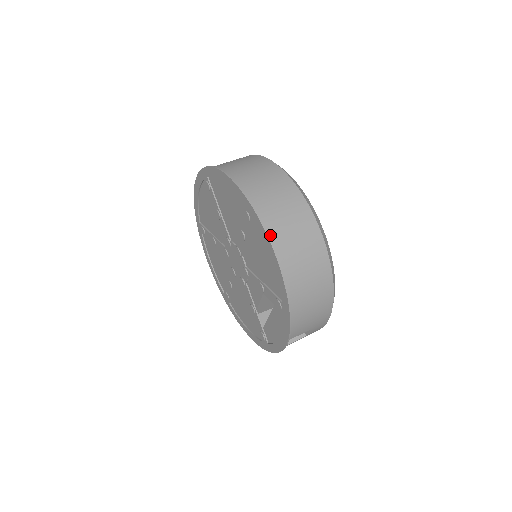
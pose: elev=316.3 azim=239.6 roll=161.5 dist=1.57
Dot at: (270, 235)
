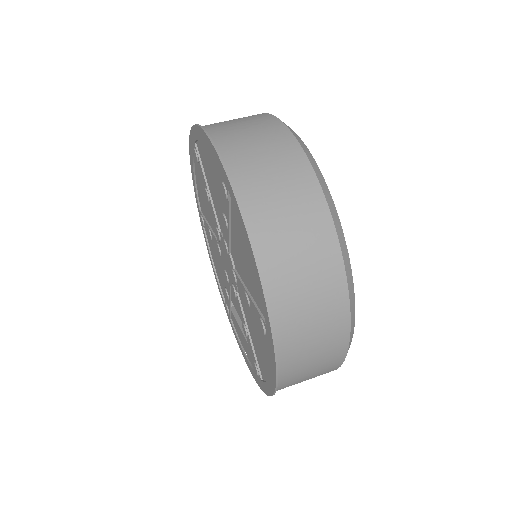
Dot at: (280, 374)
